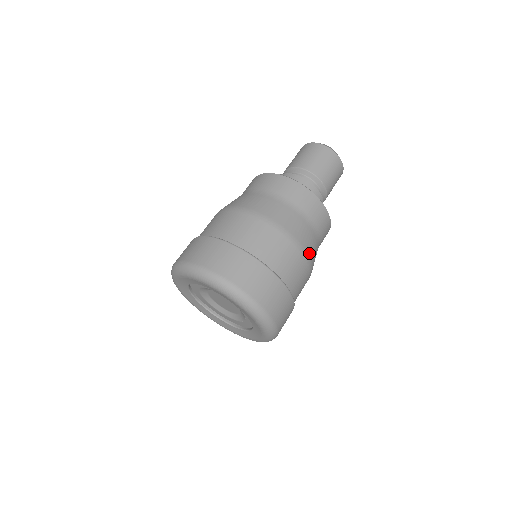
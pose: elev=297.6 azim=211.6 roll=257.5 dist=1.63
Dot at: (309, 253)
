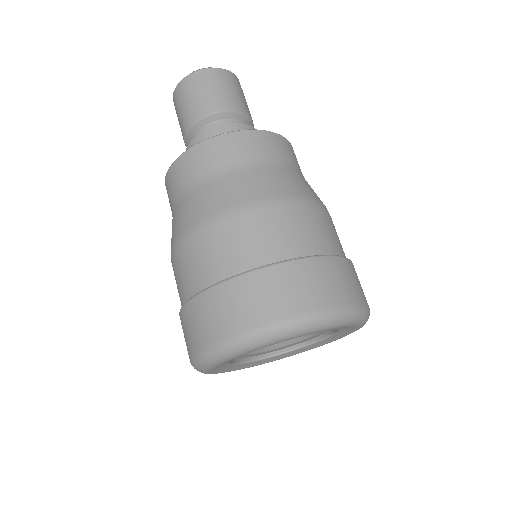
Dot at: (299, 193)
